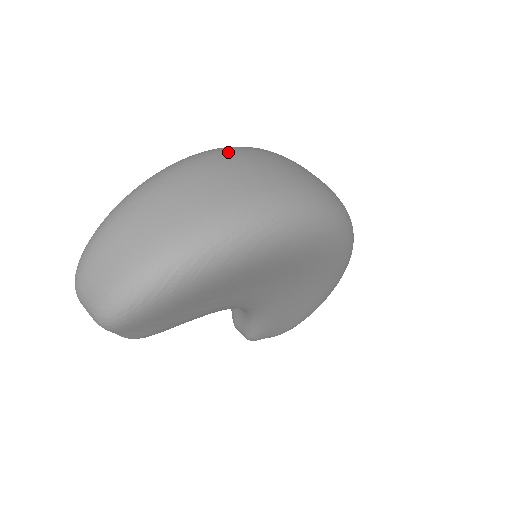
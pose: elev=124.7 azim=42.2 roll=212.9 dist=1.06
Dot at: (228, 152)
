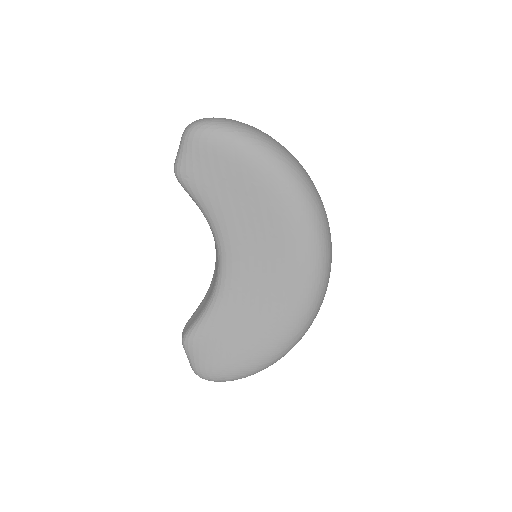
Dot at: occluded
